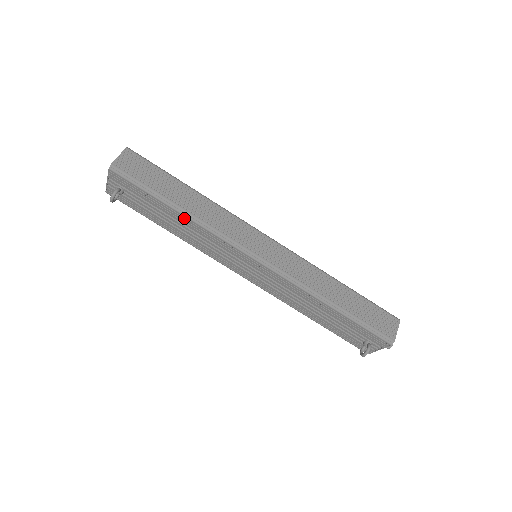
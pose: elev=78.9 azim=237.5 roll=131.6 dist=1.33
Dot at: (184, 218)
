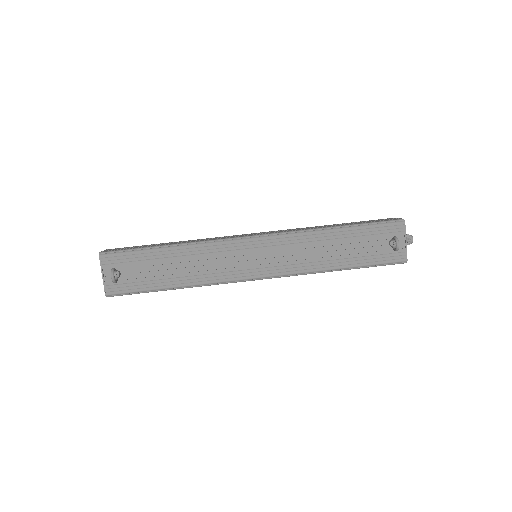
Dot at: (179, 251)
